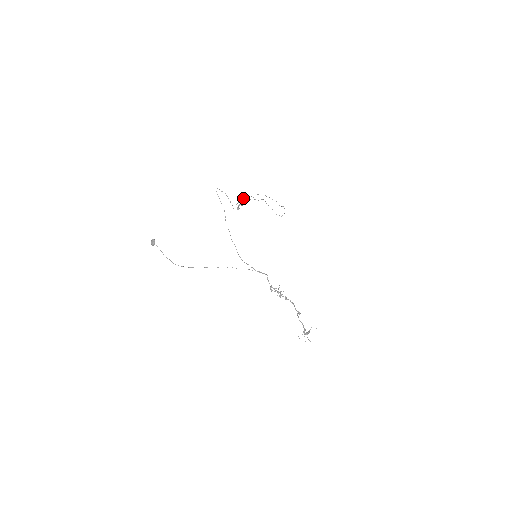
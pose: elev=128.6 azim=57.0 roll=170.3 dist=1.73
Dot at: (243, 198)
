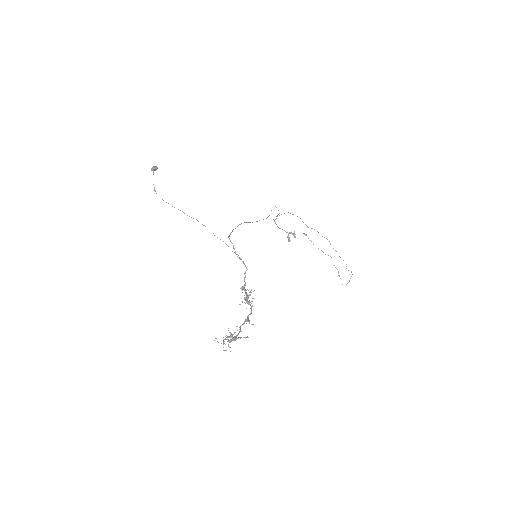
Dot at: occluded
